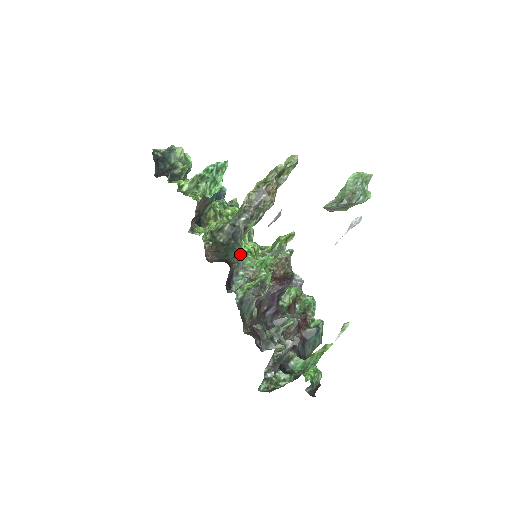
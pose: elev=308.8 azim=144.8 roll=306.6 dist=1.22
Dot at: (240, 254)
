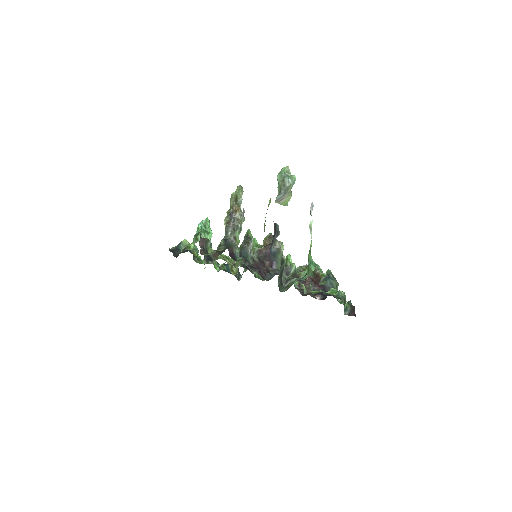
Dot at: (234, 244)
